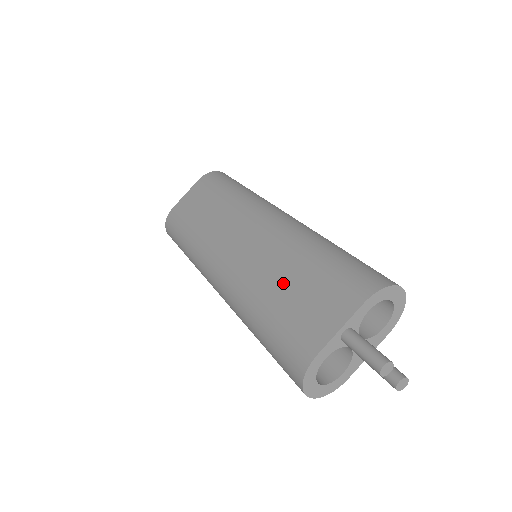
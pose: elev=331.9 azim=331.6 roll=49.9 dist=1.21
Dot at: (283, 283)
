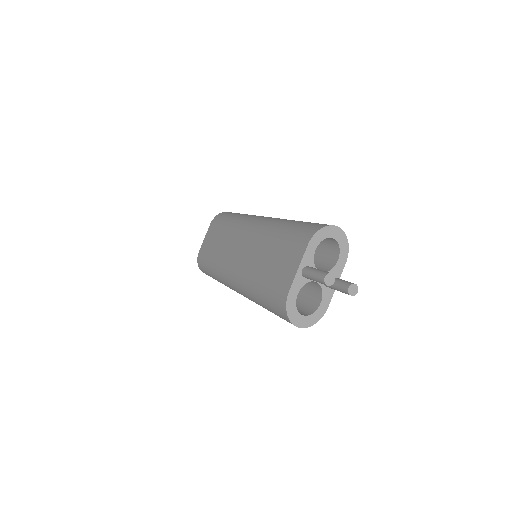
Dot at: (265, 260)
